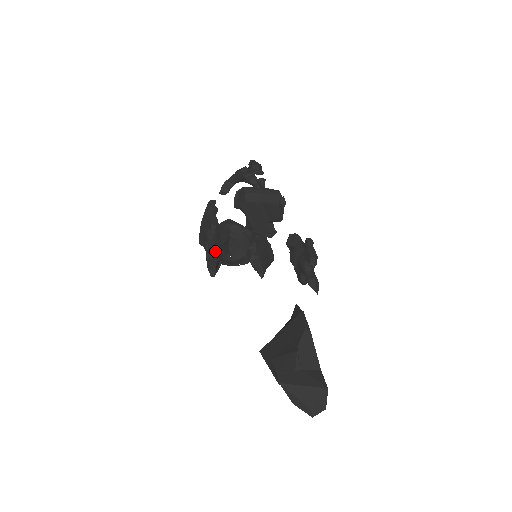
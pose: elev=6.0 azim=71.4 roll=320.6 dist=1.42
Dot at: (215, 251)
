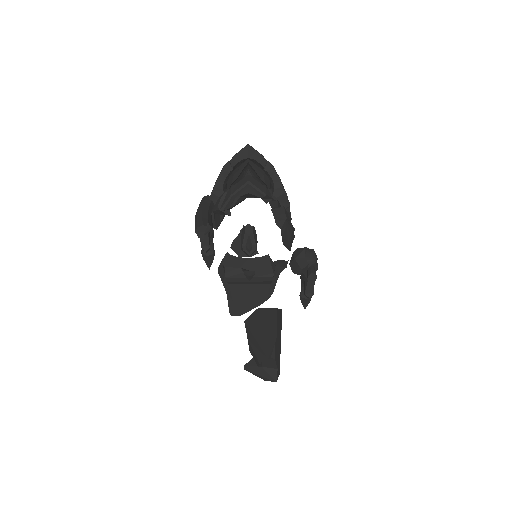
Dot at: (208, 260)
